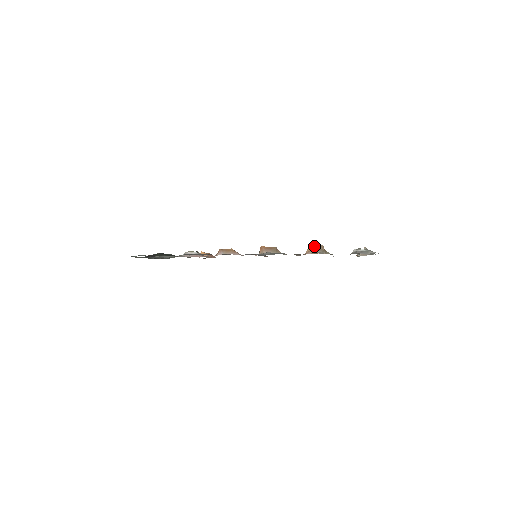
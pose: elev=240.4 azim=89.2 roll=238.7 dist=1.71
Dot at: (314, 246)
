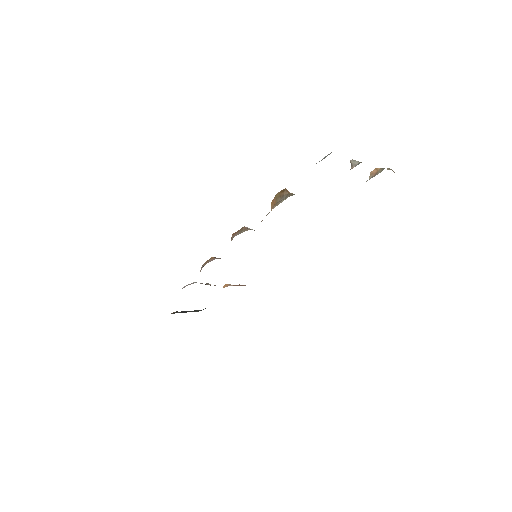
Dot at: (275, 196)
